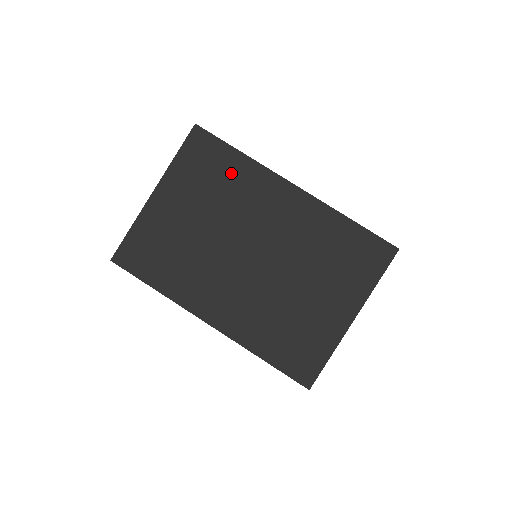
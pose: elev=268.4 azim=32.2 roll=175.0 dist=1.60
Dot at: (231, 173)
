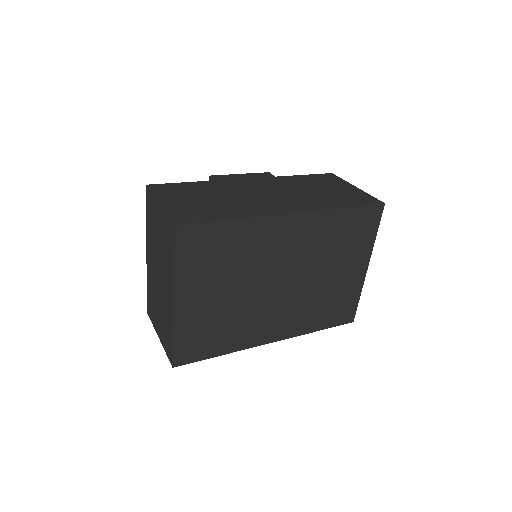
Dot at: (235, 242)
